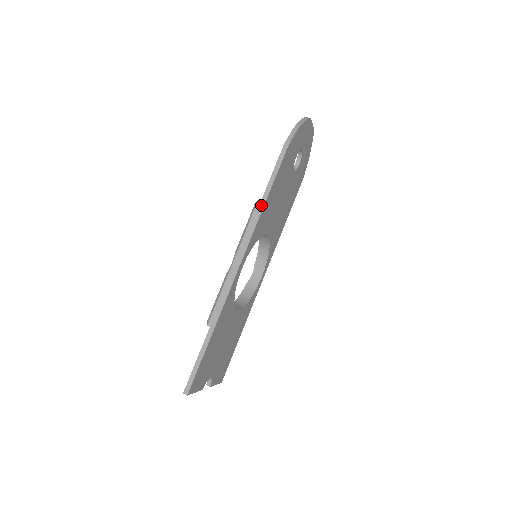
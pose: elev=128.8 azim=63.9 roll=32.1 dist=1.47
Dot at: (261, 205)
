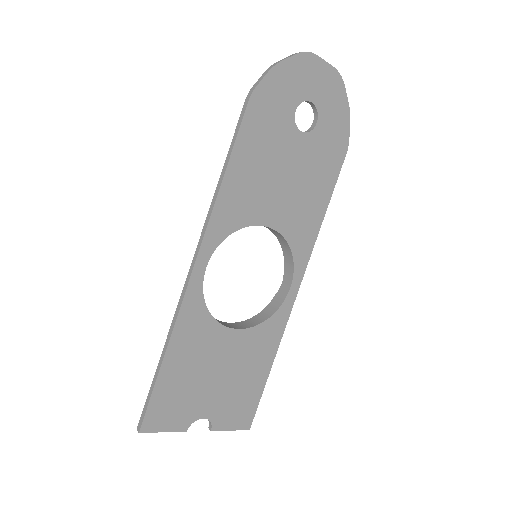
Dot at: (219, 181)
